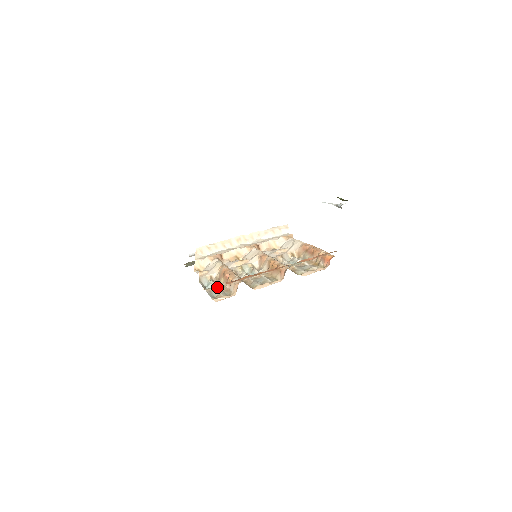
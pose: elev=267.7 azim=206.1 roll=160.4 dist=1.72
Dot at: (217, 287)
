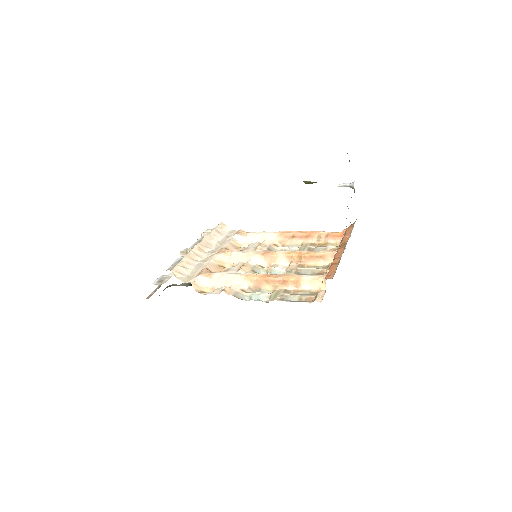
Dot at: (280, 293)
